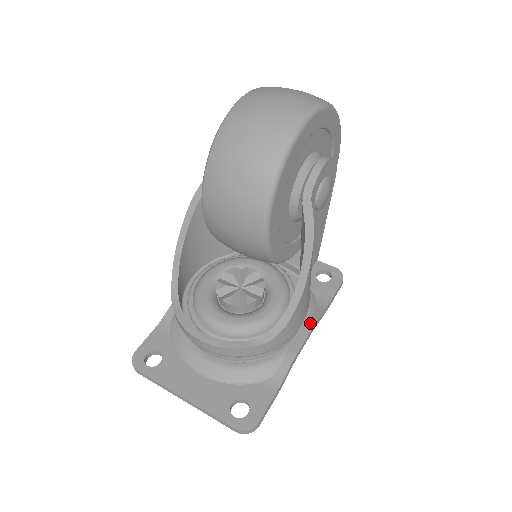
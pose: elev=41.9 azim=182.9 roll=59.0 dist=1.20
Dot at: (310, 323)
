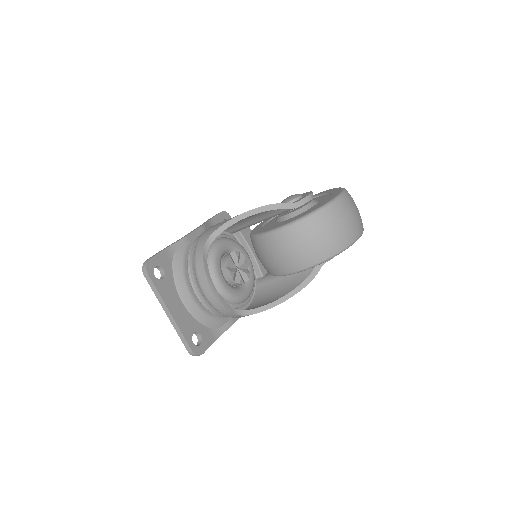
Dot at: occluded
